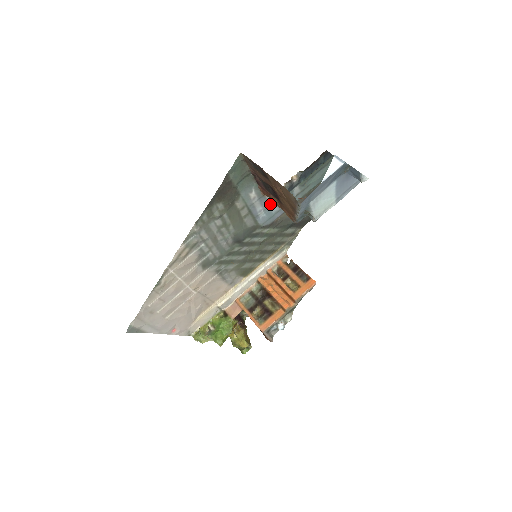
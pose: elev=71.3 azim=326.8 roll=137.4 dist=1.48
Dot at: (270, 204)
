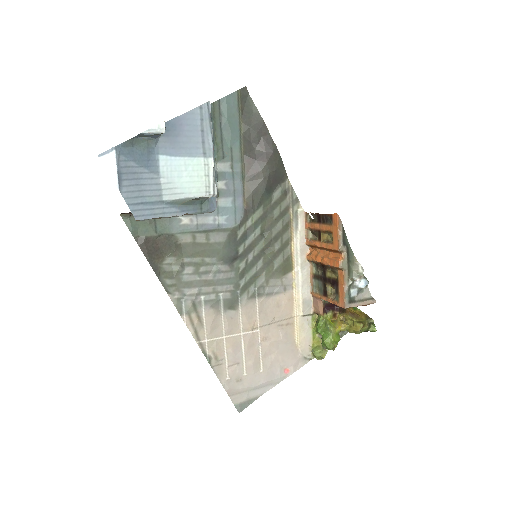
Dot at: occluded
